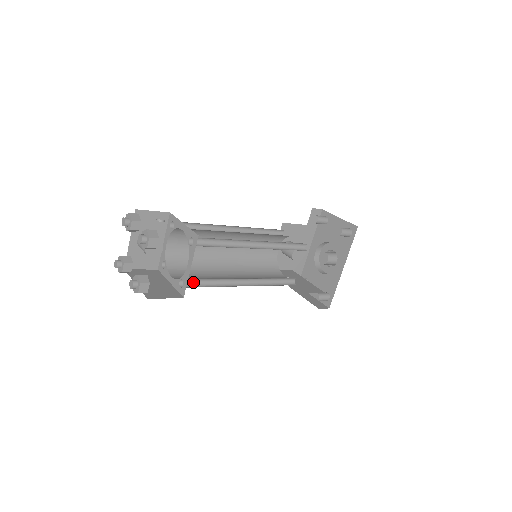
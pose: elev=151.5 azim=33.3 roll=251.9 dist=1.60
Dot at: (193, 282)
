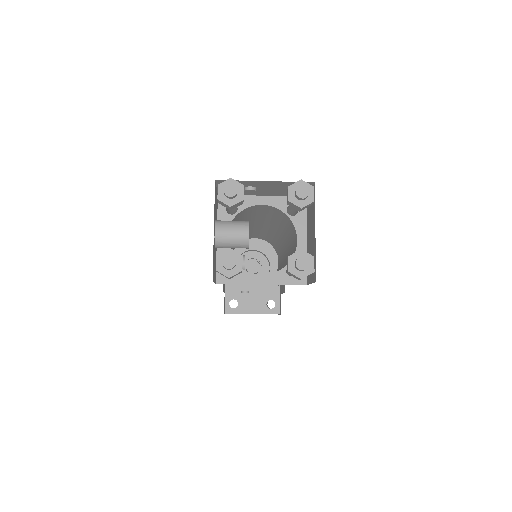
Dot at: occluded
